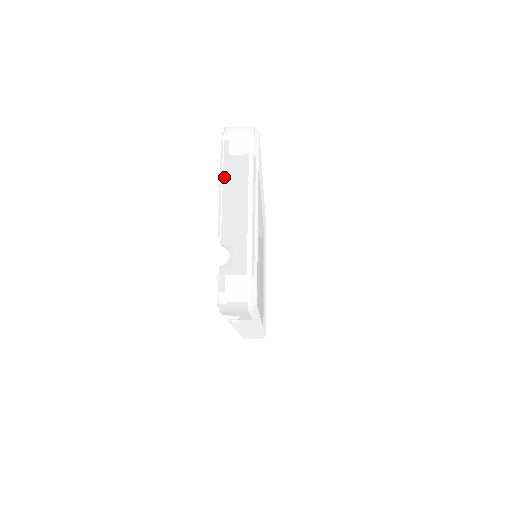
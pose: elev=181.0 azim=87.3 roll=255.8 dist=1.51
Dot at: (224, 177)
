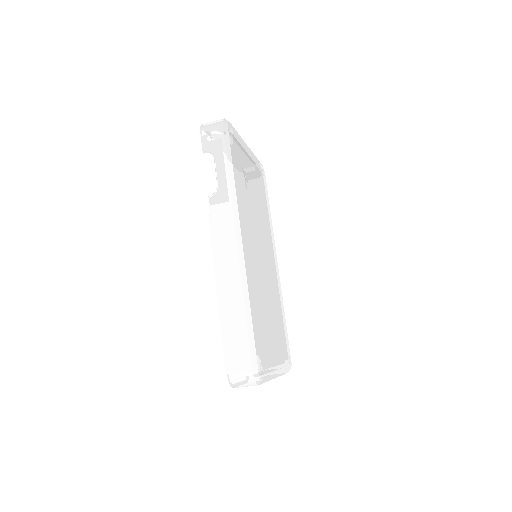
Dot at: occluded
